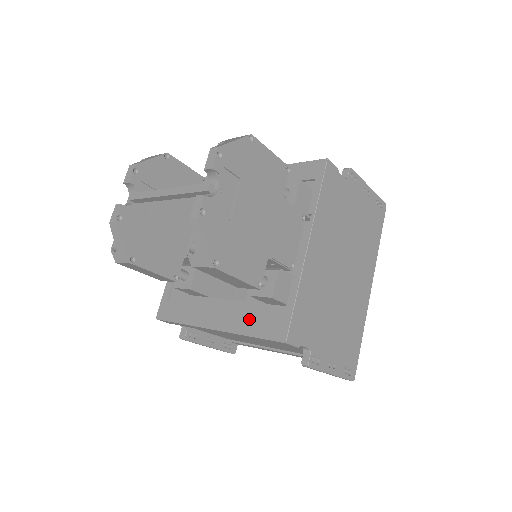
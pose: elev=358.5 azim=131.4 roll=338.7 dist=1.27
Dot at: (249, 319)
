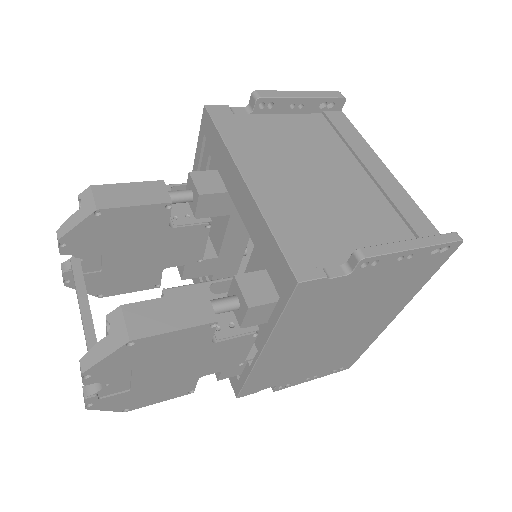
Dot at: occluded
